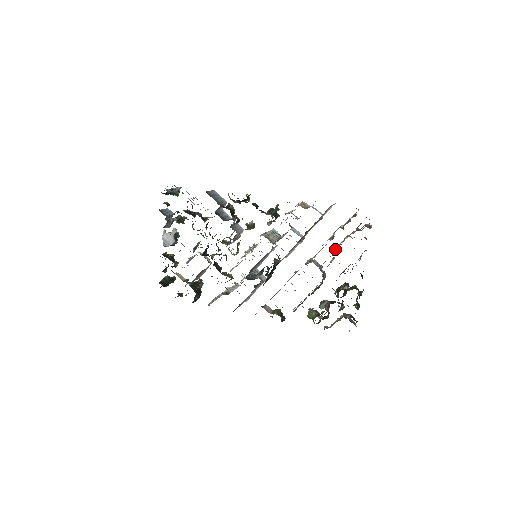
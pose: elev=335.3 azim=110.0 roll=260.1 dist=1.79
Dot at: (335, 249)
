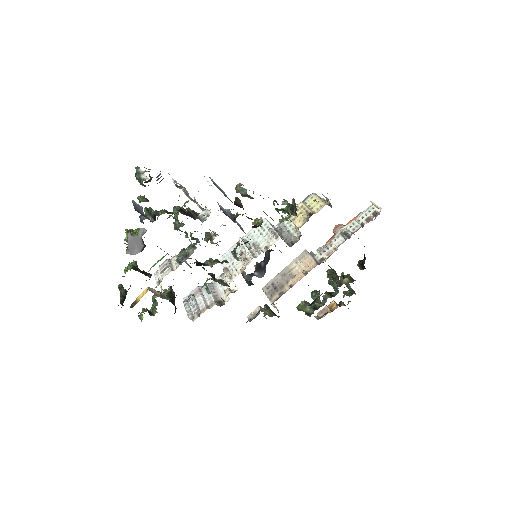
Dot at: occluded
